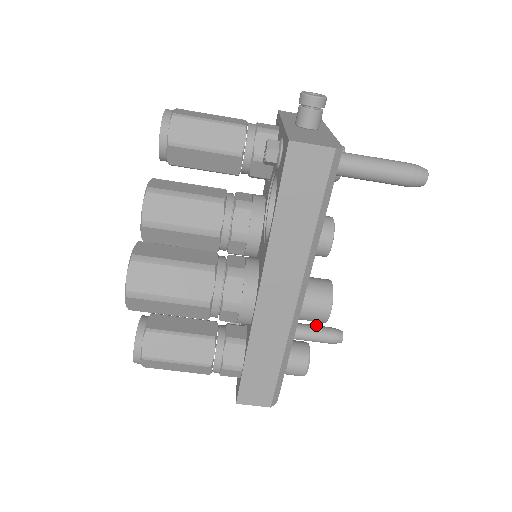
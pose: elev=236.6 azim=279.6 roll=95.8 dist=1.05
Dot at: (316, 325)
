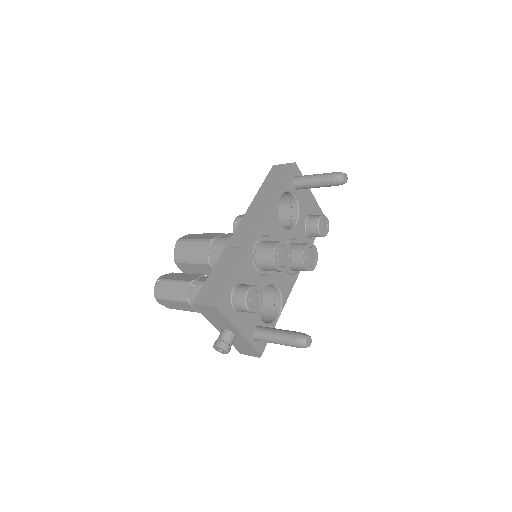
Dot at: (321, 182)
